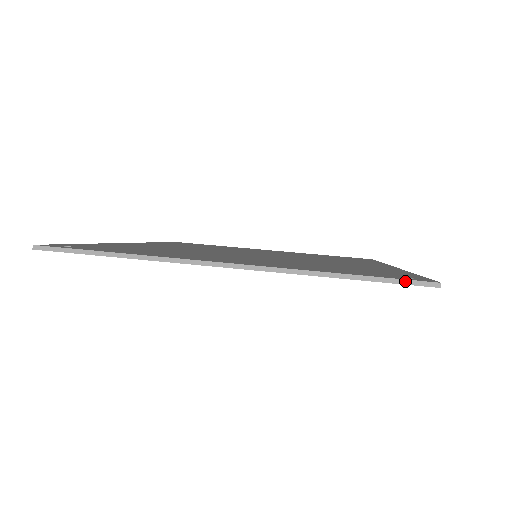
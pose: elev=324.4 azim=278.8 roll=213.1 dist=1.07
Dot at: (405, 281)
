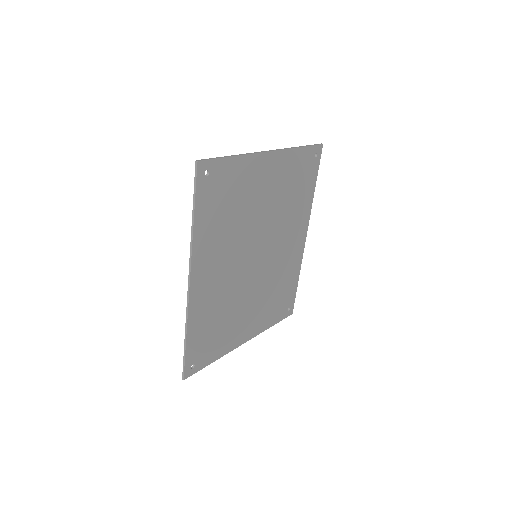
Dot at: (315, 145)
